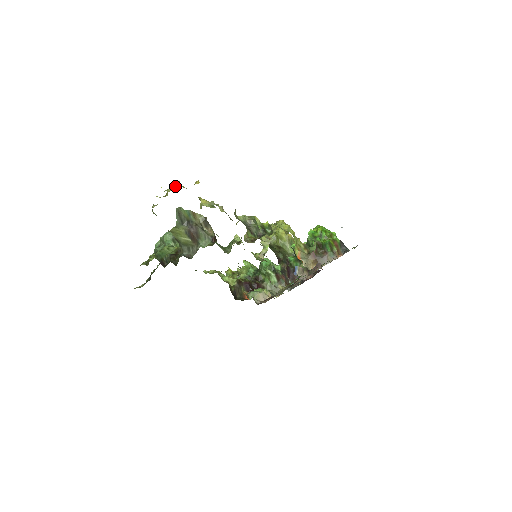
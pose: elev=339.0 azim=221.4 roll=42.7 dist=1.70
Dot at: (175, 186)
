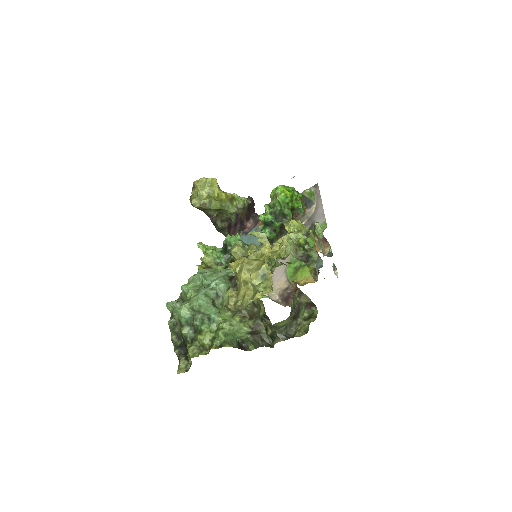
Dot at: (247, 267)
